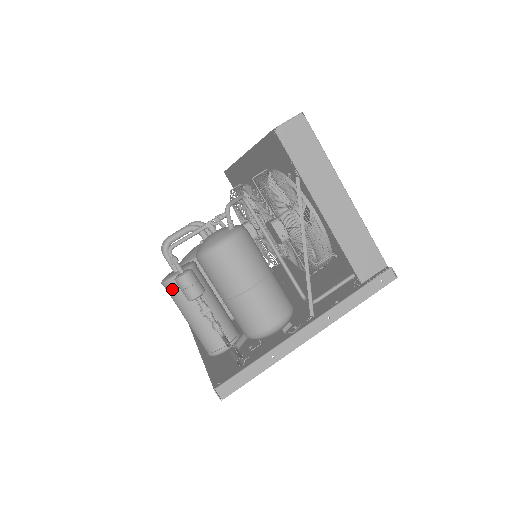
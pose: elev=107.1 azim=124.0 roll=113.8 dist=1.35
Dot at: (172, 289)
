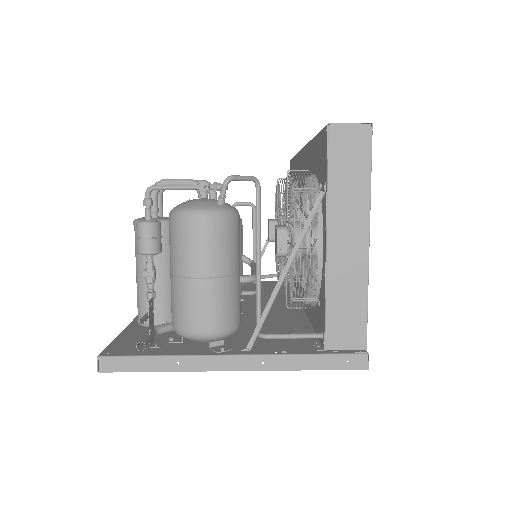
Dot at: occluded
